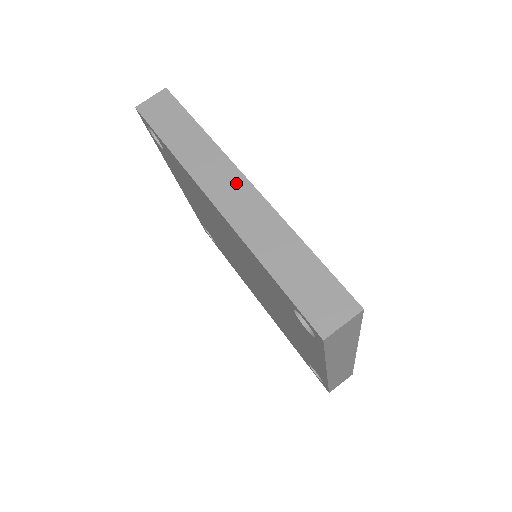
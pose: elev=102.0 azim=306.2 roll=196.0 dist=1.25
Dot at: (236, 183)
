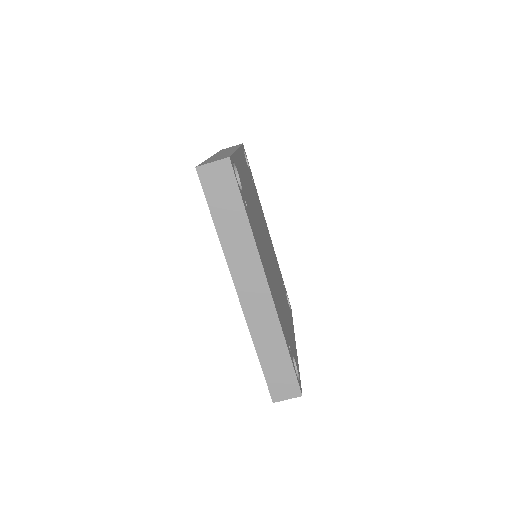
Dot at: (259, 285)
